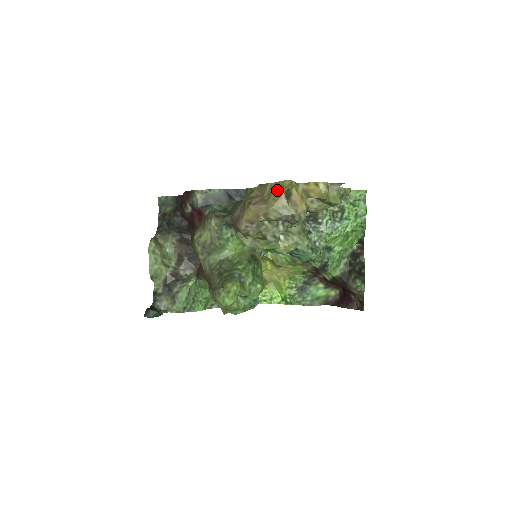
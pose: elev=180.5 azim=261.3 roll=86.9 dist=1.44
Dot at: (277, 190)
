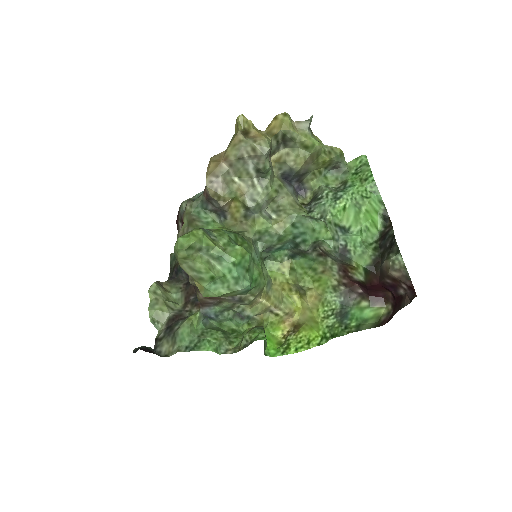
Dot at: occluded
